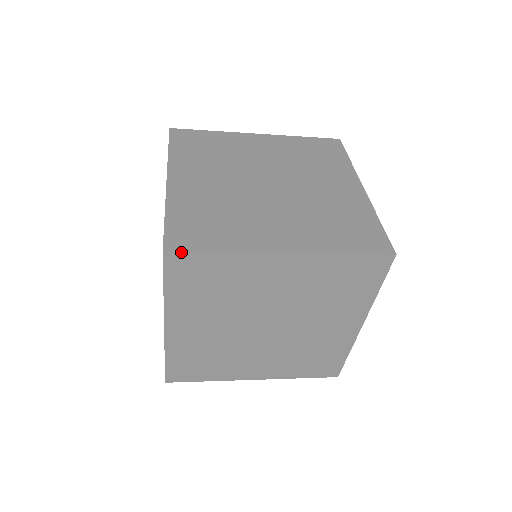
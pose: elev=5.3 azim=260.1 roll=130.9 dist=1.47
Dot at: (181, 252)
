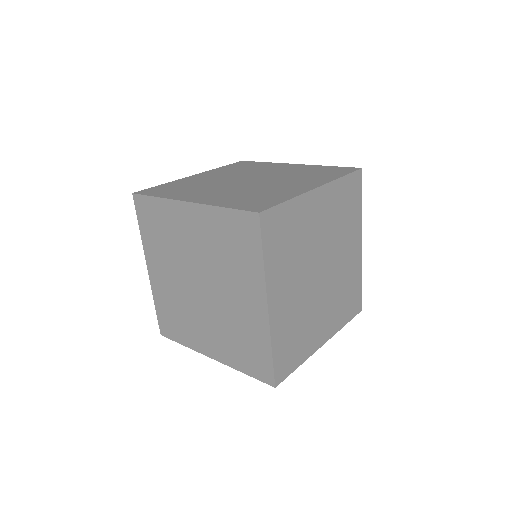
Dot at: (168, 337)
